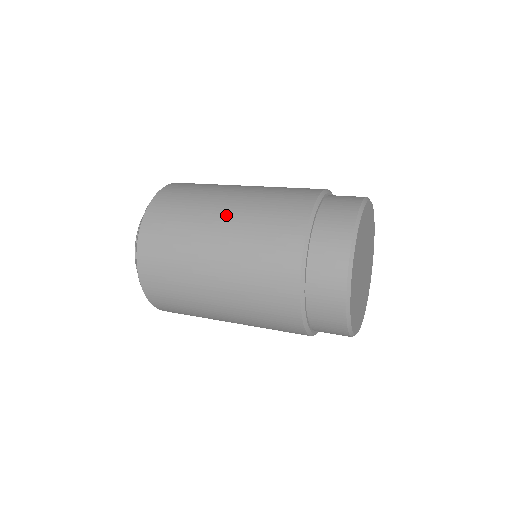
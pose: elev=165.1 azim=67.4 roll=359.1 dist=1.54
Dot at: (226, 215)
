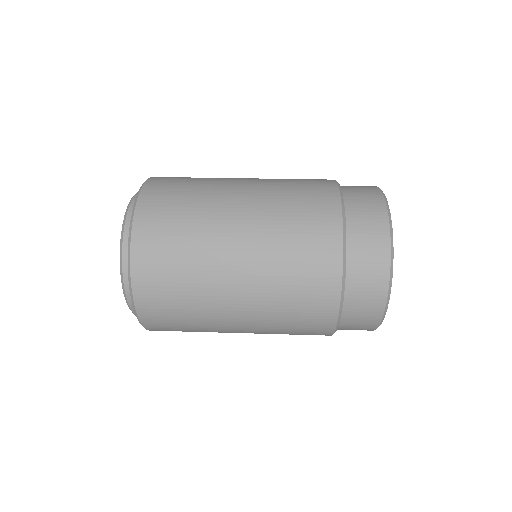
Dot at: (242, 267)
